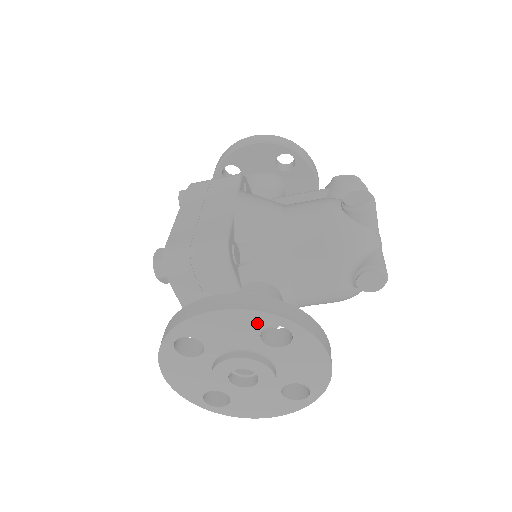
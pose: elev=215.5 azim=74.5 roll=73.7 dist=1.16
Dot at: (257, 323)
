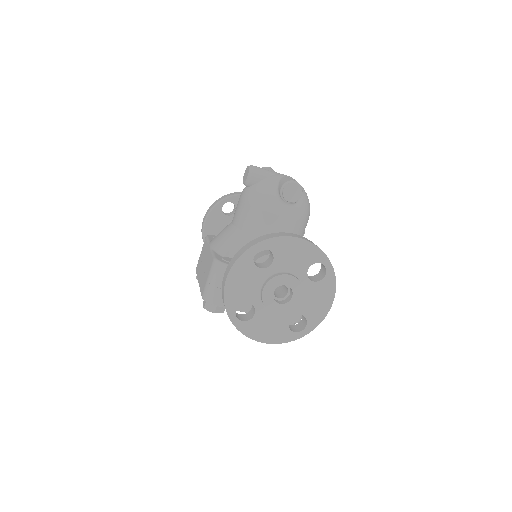
Dot at: (247, 263)
